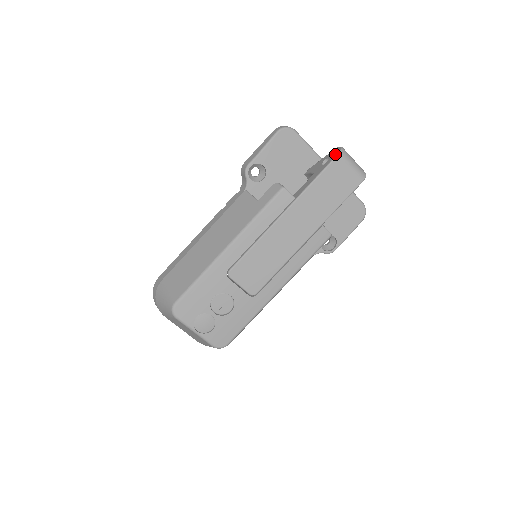
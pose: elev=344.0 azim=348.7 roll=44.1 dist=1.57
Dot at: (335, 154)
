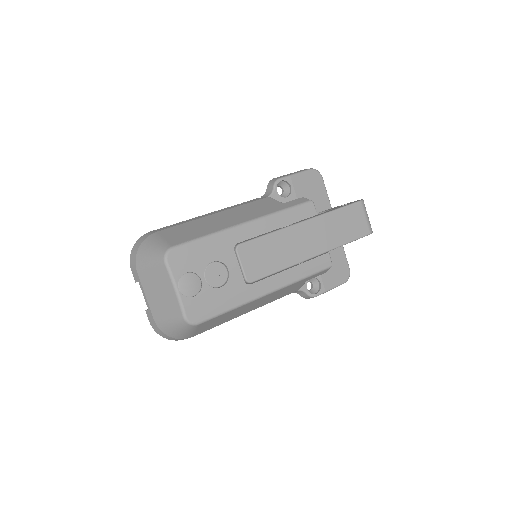
Dot at: (357, 201)
